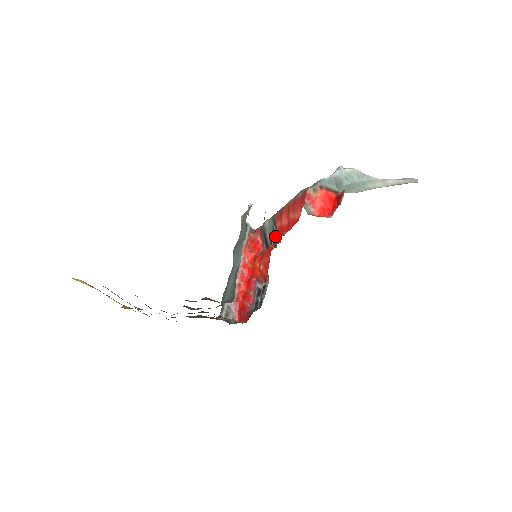
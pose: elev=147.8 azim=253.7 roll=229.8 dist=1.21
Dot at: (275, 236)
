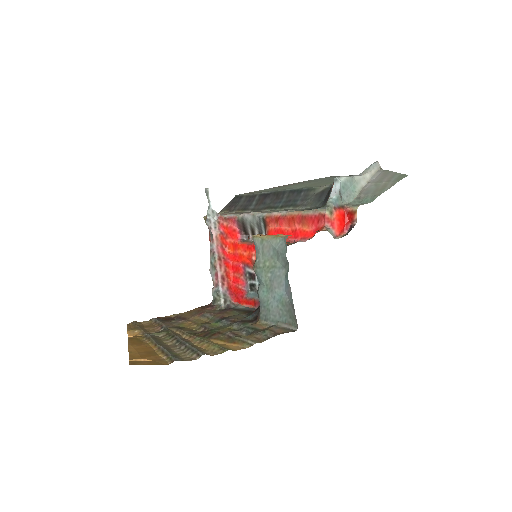
Dot at: occluded
